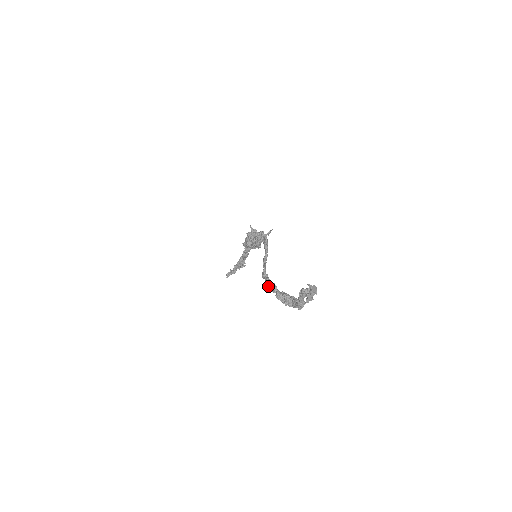
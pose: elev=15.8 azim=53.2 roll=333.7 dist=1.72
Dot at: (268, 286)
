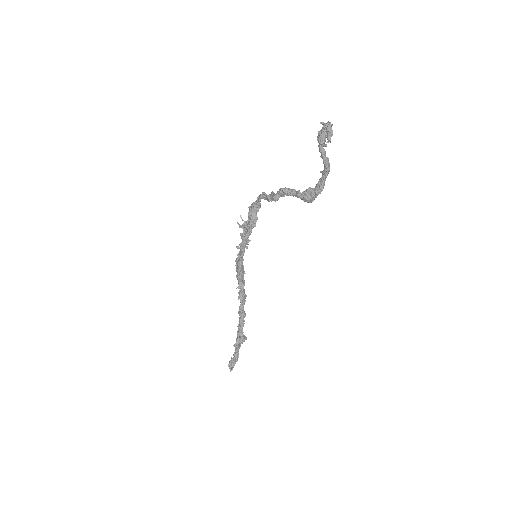
Dot at: (285, 192)
